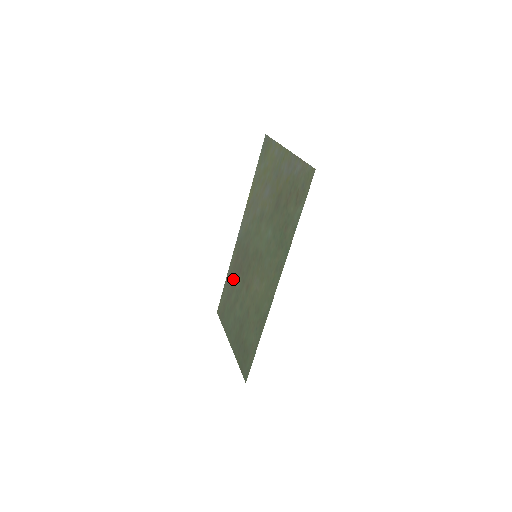
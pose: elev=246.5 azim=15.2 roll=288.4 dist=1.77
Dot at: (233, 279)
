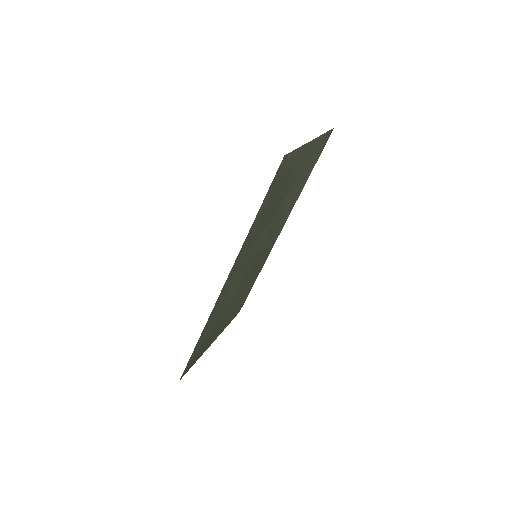
Dot at: (252, 279)
